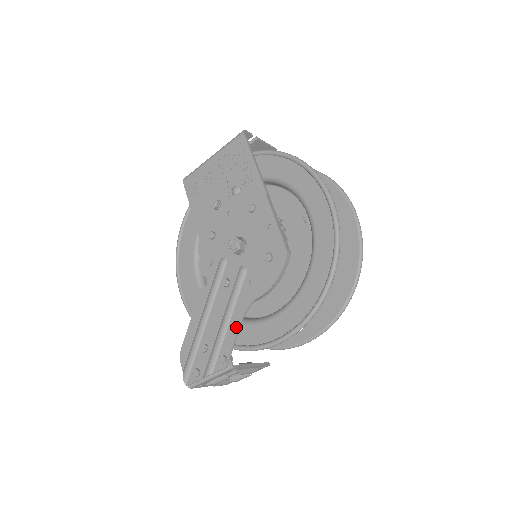
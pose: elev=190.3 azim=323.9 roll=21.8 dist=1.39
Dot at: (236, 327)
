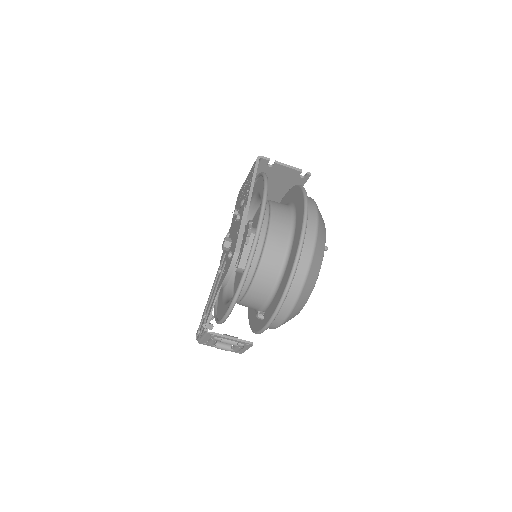
Dot at: (213, 303)
